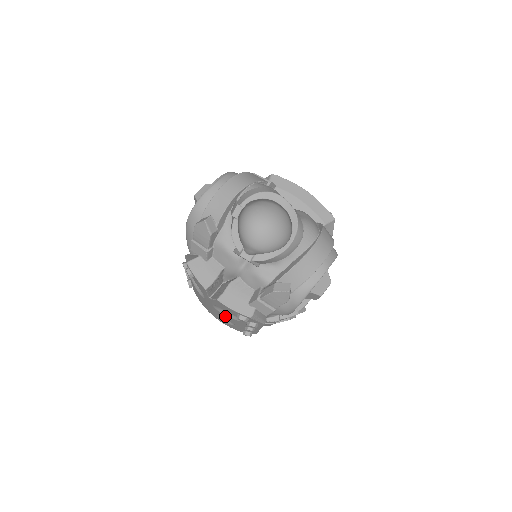
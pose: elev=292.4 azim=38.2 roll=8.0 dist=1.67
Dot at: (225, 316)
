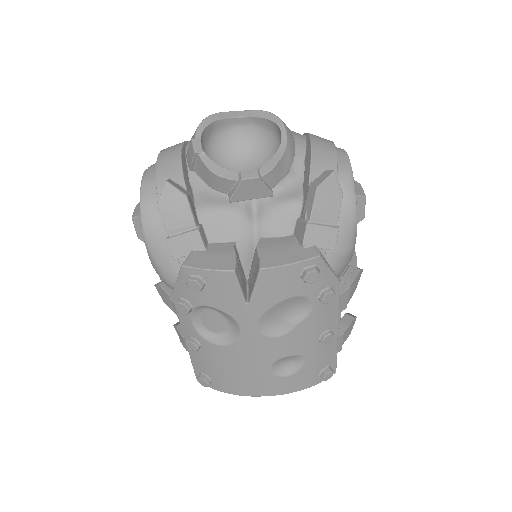
Dot at: (284, 338)
